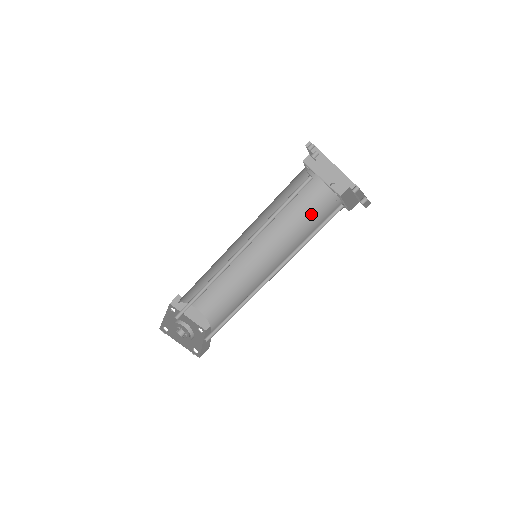
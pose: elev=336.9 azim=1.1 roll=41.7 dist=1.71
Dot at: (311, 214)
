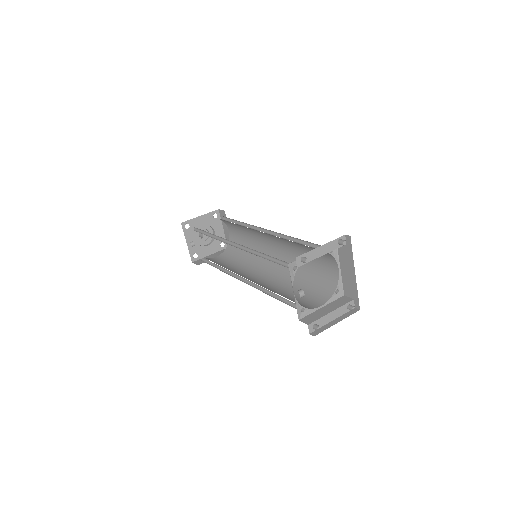
Dot at: (313, 279)
